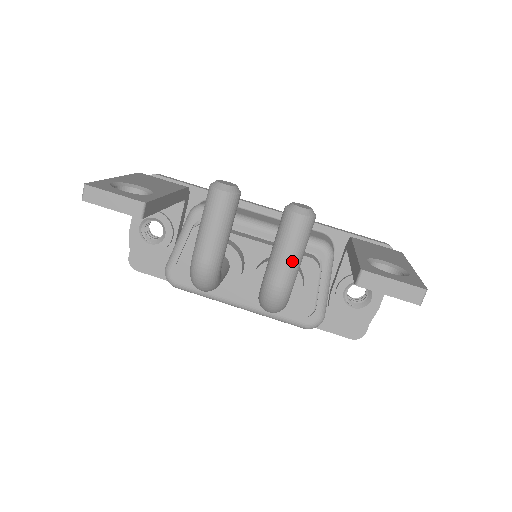
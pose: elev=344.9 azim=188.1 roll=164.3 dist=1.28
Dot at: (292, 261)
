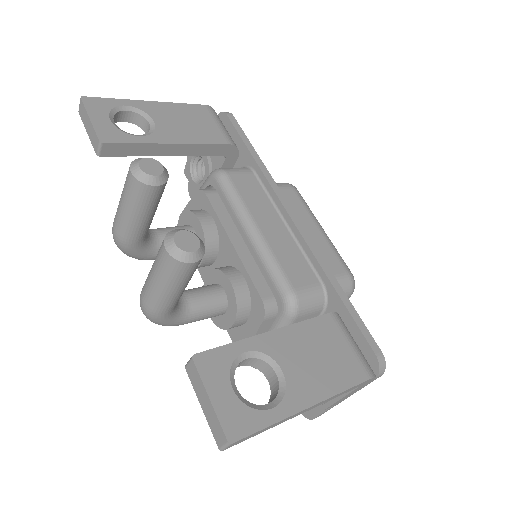
Dot at: (154, 289)
